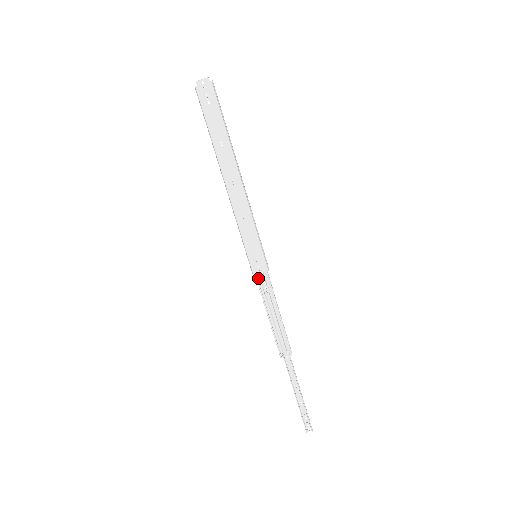
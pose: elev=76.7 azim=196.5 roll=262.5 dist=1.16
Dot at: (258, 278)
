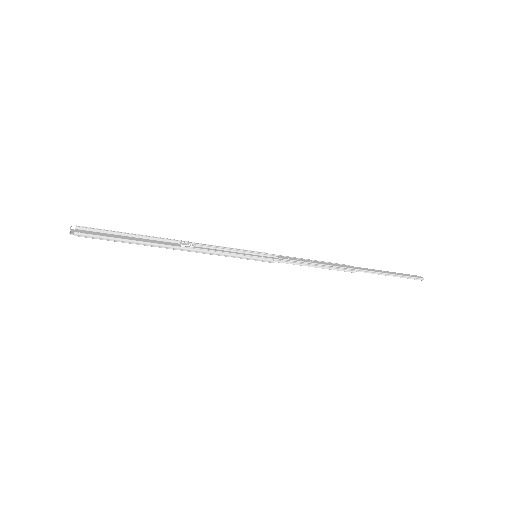
Dot at: (275, 258)
